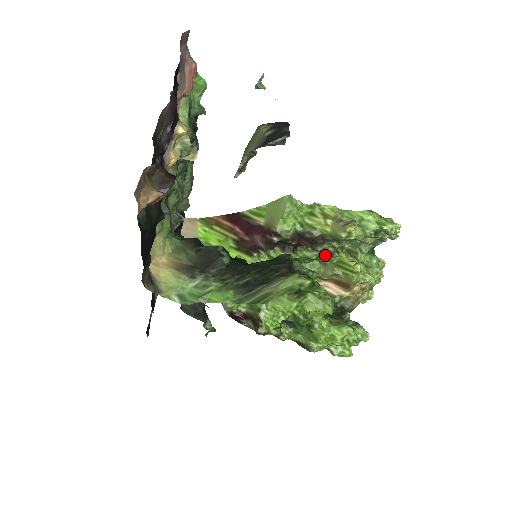
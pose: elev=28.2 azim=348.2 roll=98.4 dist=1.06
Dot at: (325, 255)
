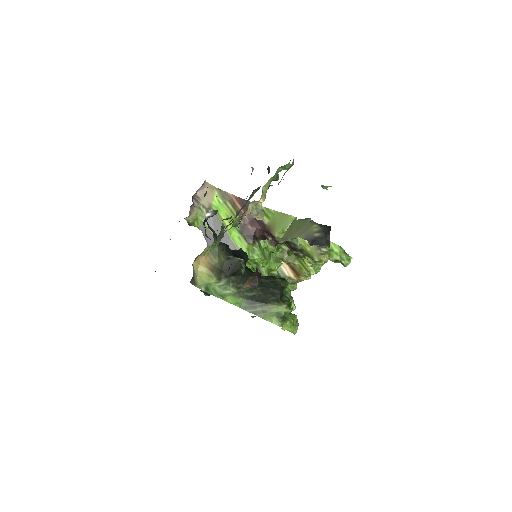
Dot at: (295, 254)
